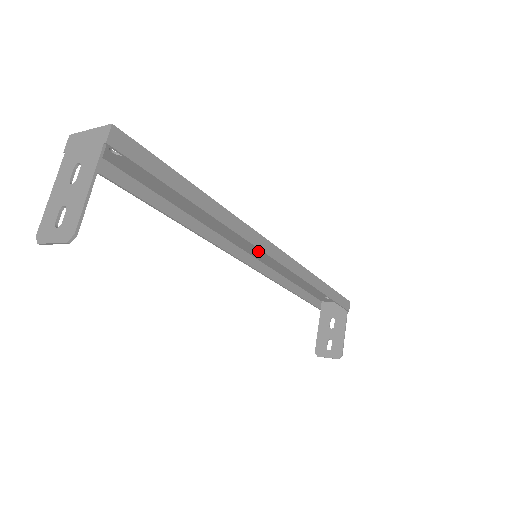
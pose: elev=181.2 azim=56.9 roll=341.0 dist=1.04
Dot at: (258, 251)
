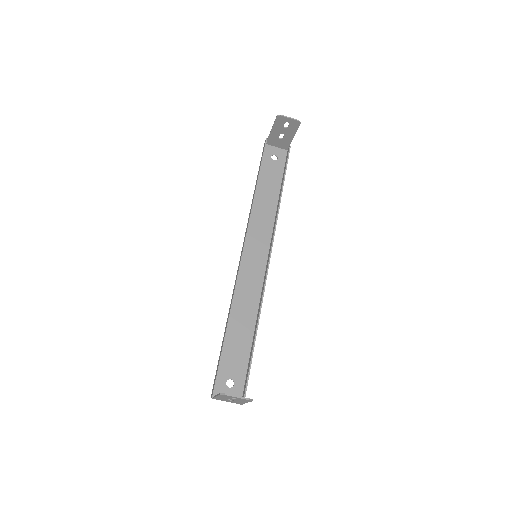
Dot at: (251, 262)
